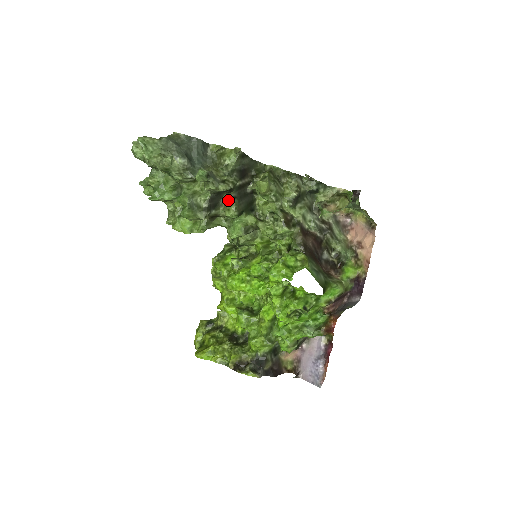
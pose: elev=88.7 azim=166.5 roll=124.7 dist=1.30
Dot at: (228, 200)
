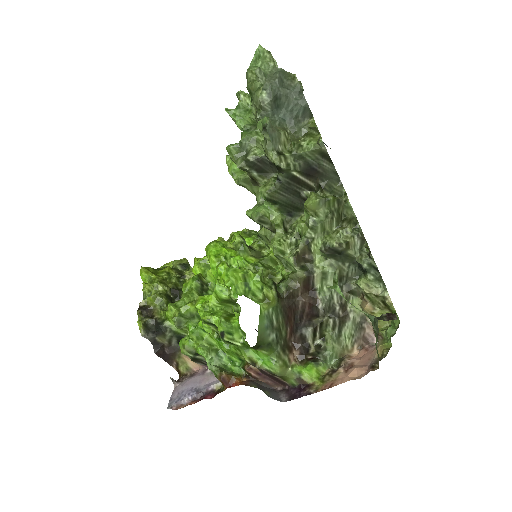
Dot at: (275, 178)
